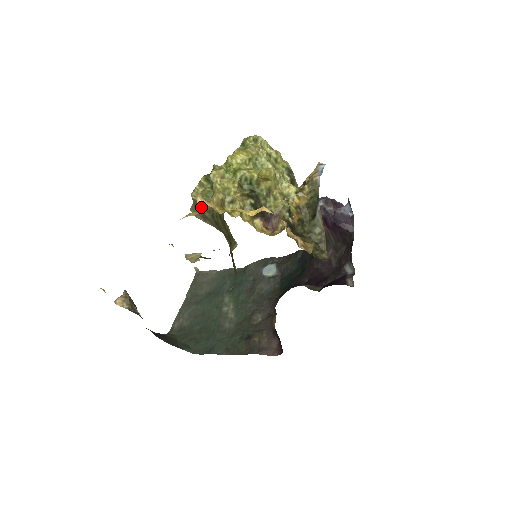
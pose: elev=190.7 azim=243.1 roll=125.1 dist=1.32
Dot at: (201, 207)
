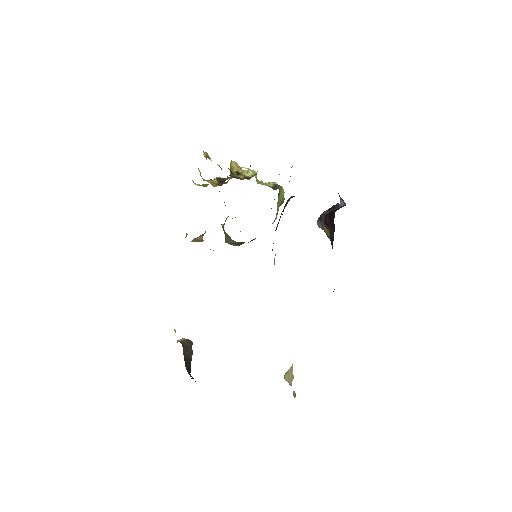
Dot at: occluded
